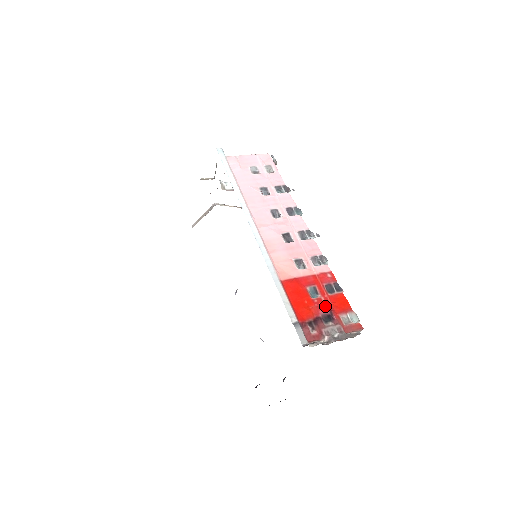
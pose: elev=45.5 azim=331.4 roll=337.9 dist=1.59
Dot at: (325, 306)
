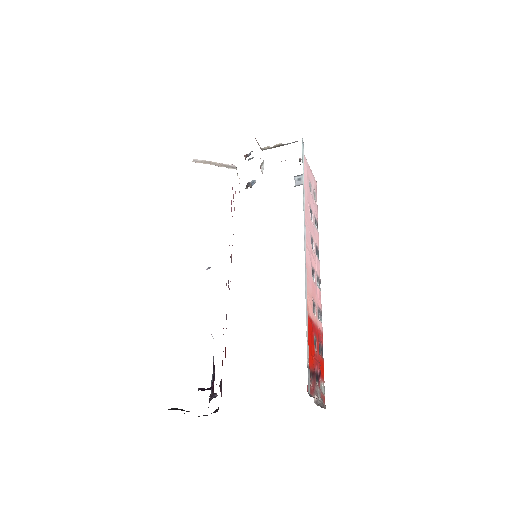
Dot at: (319, 364)
